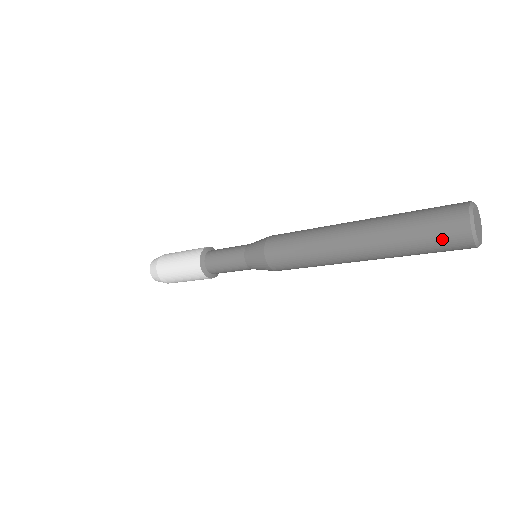
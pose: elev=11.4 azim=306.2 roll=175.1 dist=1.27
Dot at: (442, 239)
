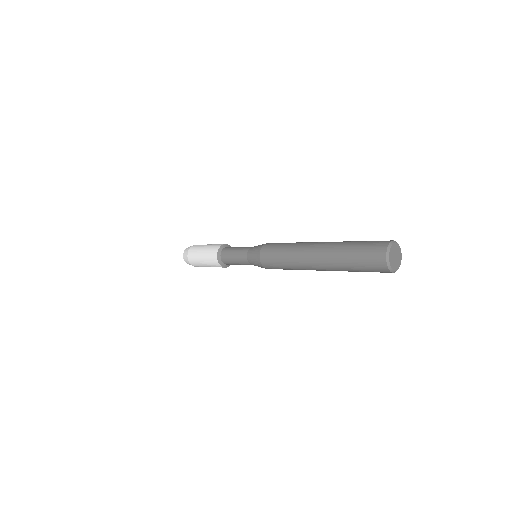
Dot at: (371, 269)
